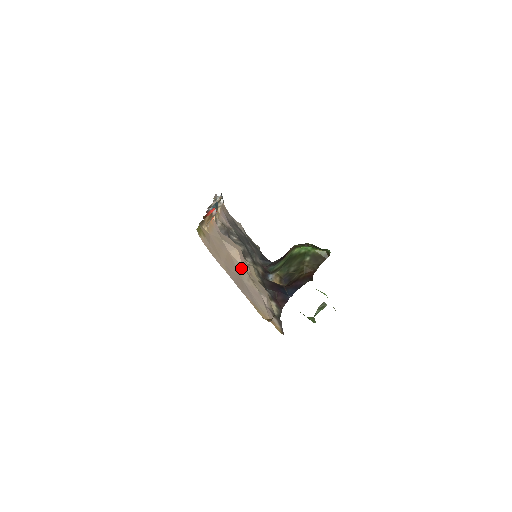
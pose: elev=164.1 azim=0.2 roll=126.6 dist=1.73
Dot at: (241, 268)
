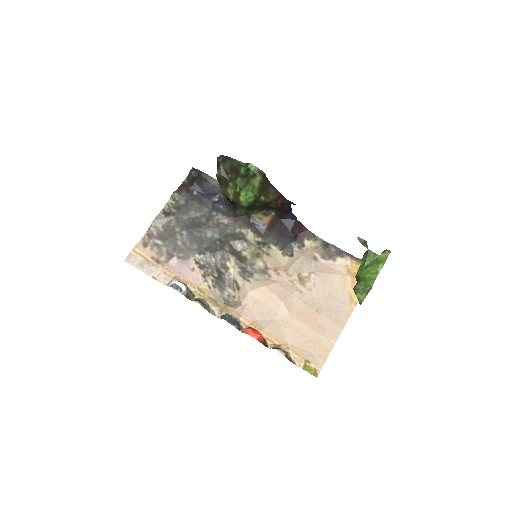
Dot at: (299, 297)
